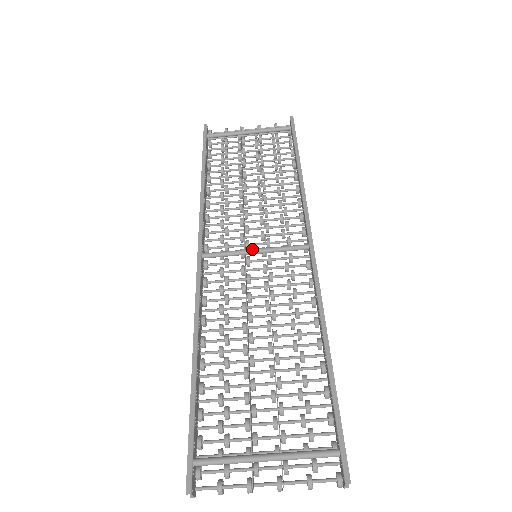
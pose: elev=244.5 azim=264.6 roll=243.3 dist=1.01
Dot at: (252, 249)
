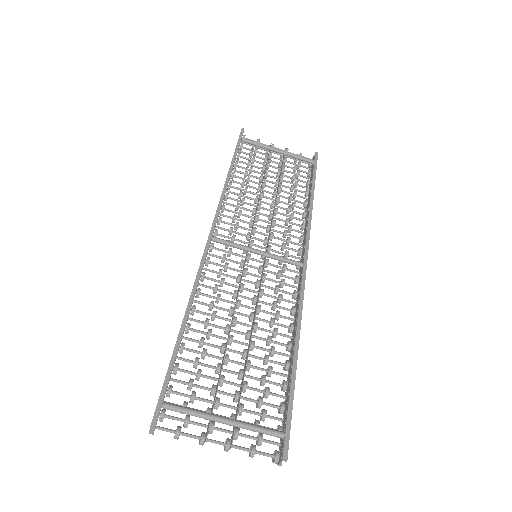
Dot at: (256, 249)
